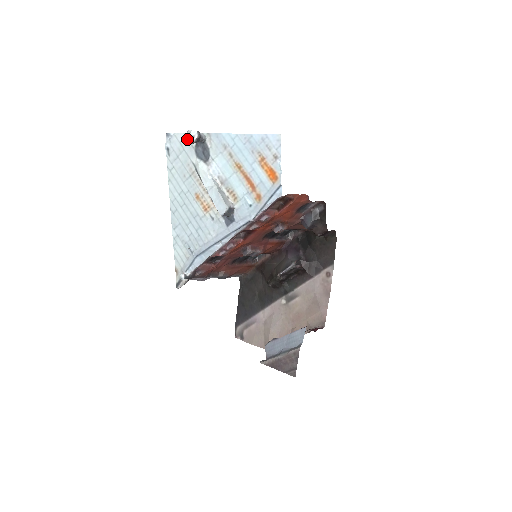
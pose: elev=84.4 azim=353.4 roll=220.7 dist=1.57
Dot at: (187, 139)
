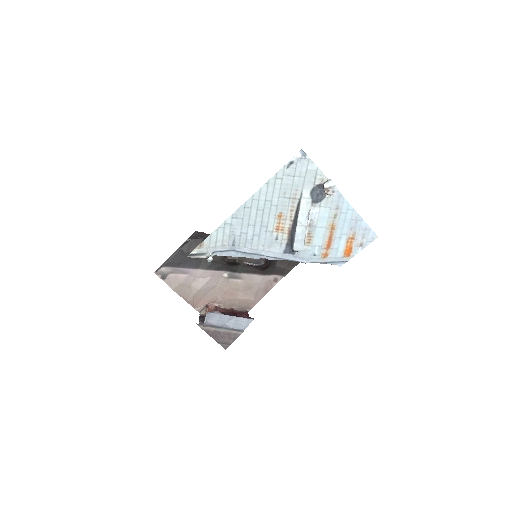
Dot at: (326, 187)
